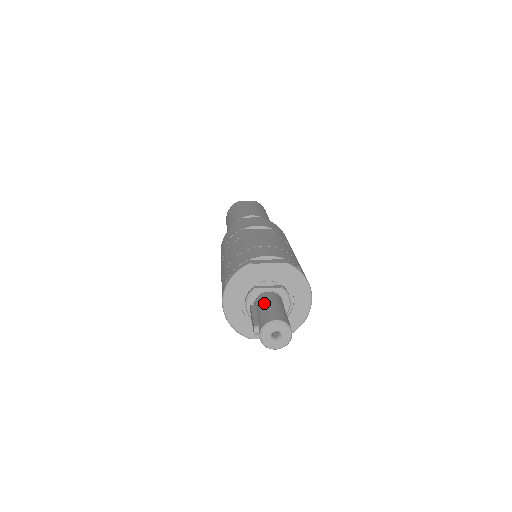
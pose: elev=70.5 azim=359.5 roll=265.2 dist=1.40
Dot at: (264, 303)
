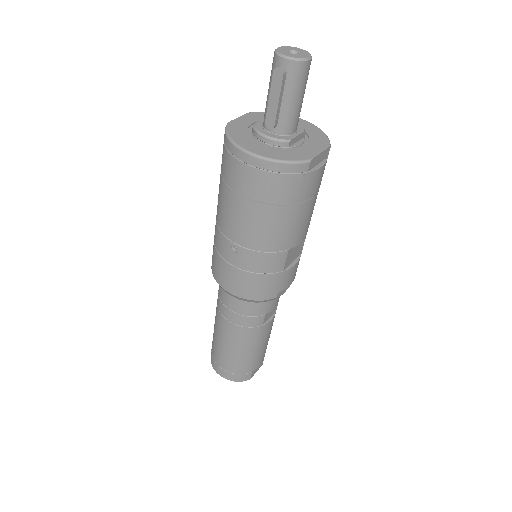
Dot at: occluded
